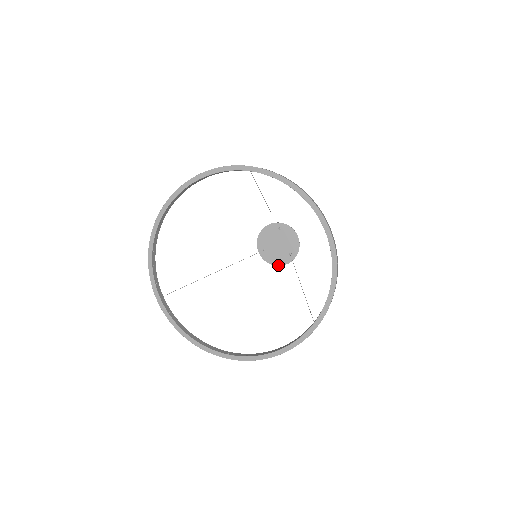
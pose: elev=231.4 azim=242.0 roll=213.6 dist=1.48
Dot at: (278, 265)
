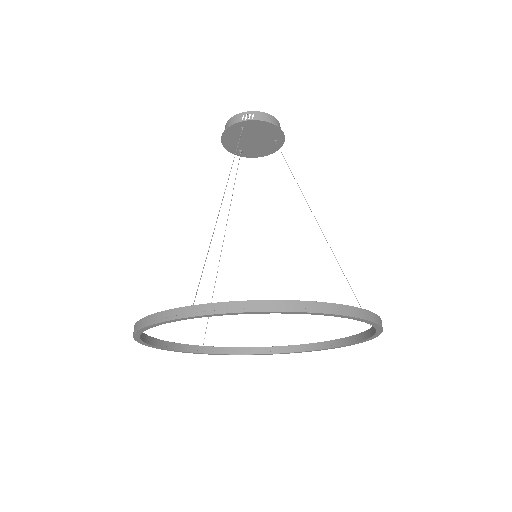
Dot at: (269, 154)
